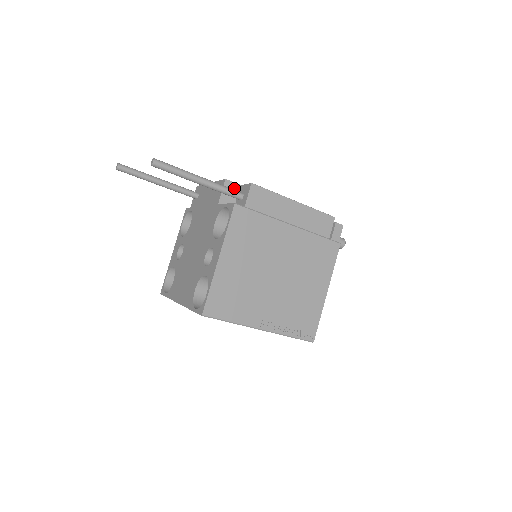
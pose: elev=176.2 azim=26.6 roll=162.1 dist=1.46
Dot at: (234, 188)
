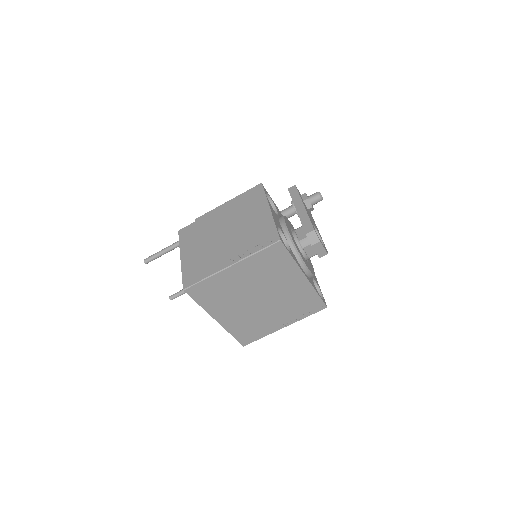
Dot at: occluded
